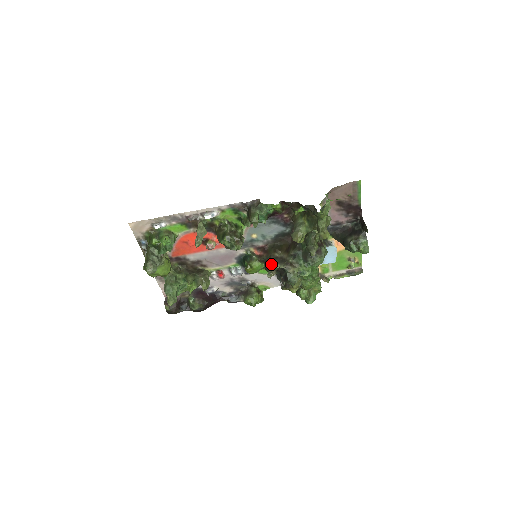
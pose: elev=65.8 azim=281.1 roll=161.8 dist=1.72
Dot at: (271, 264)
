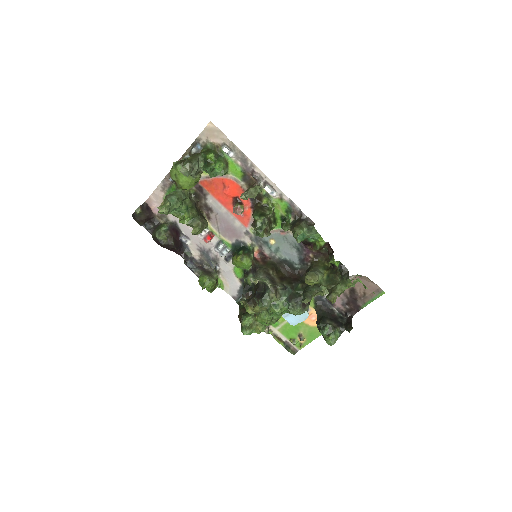
Dot at: (261, 274)
